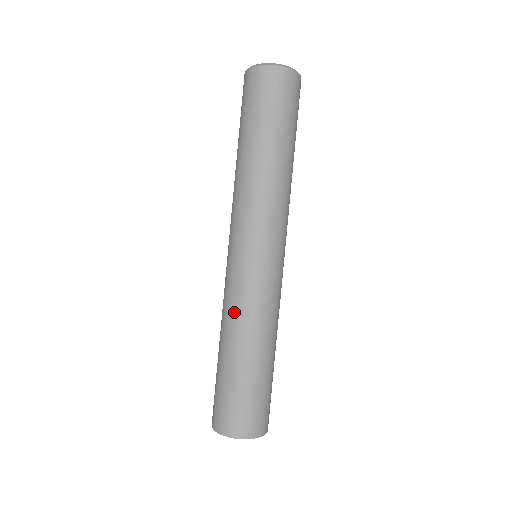
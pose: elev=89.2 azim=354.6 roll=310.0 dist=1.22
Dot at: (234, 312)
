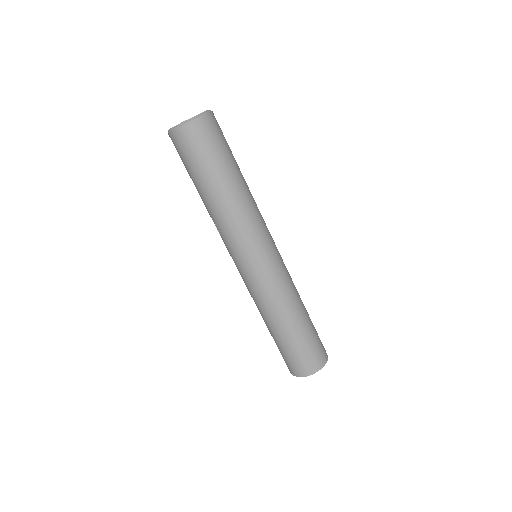
Dot at: (283, 297)
